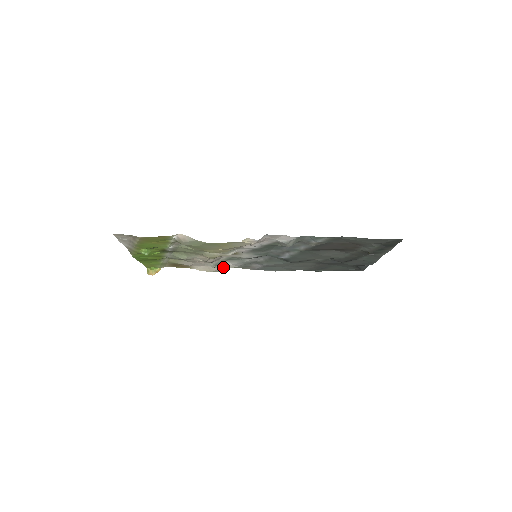
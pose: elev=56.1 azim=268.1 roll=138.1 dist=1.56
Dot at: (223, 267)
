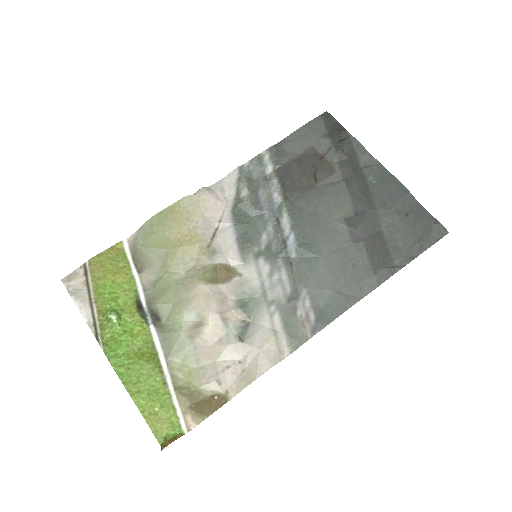
Dot at: (259, 342)
